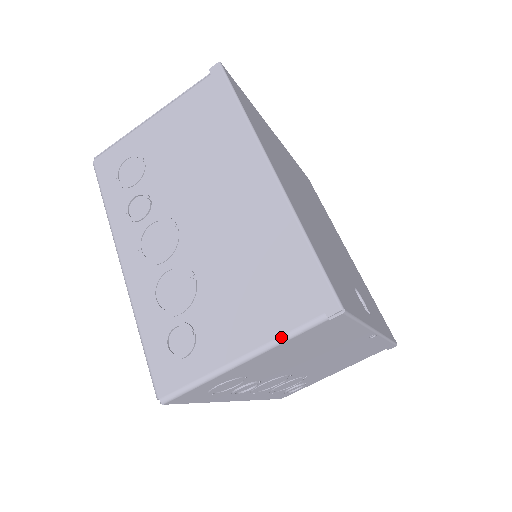
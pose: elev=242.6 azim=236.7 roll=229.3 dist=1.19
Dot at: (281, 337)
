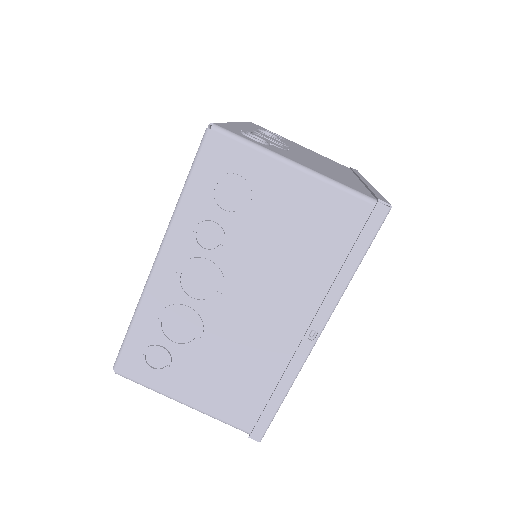
Dot at: (337, 181)
